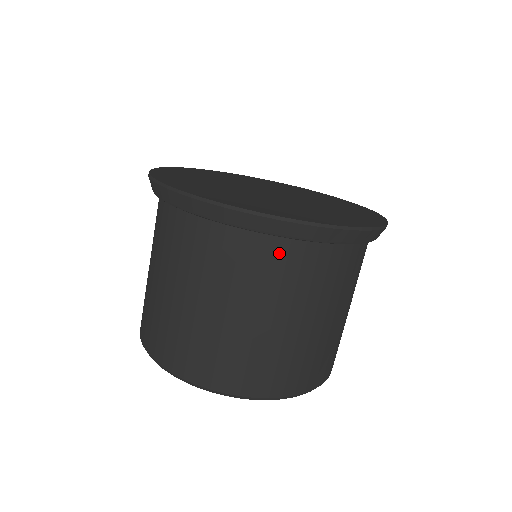
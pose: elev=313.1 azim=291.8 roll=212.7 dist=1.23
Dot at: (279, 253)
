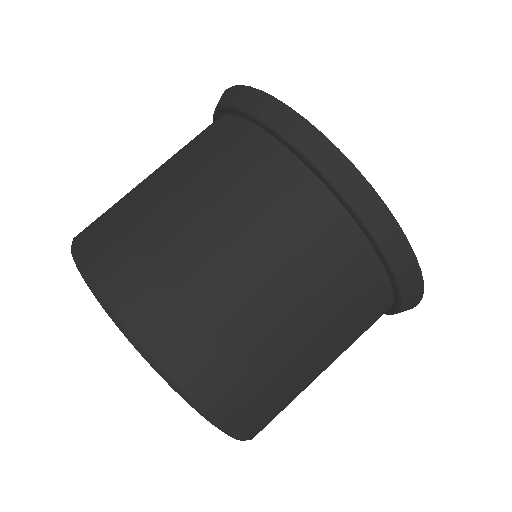
Dot at: (320, 212)
